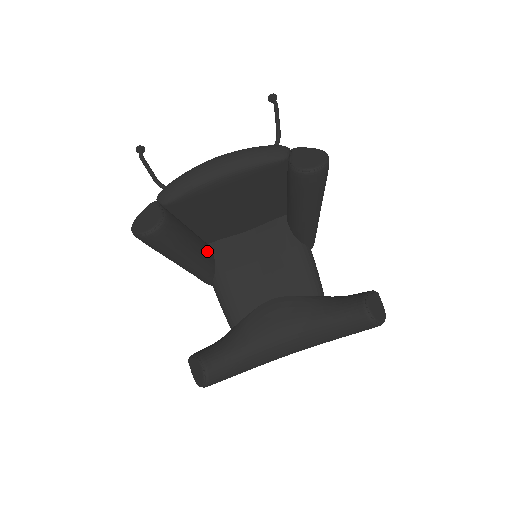
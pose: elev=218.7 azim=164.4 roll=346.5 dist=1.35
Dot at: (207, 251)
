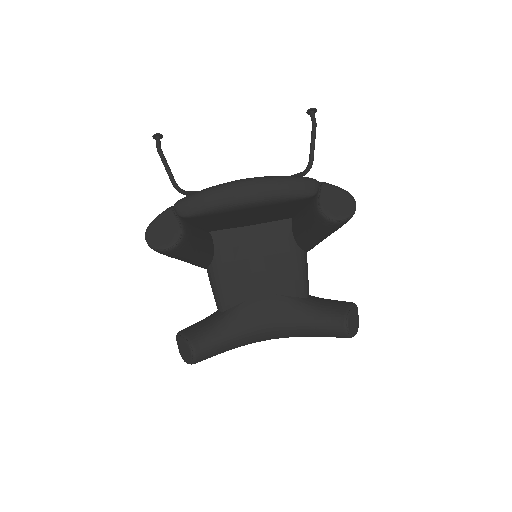
Dot at: (209, 244)
